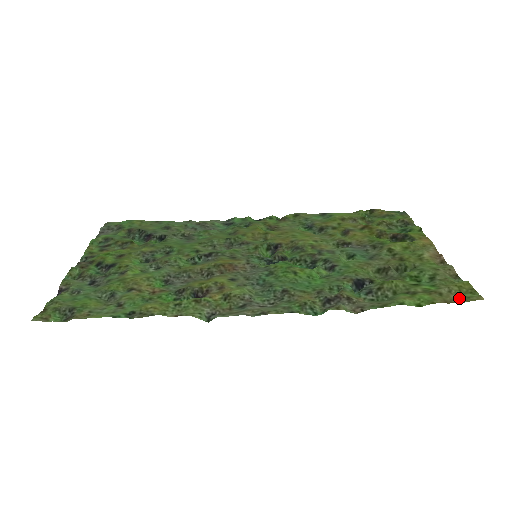
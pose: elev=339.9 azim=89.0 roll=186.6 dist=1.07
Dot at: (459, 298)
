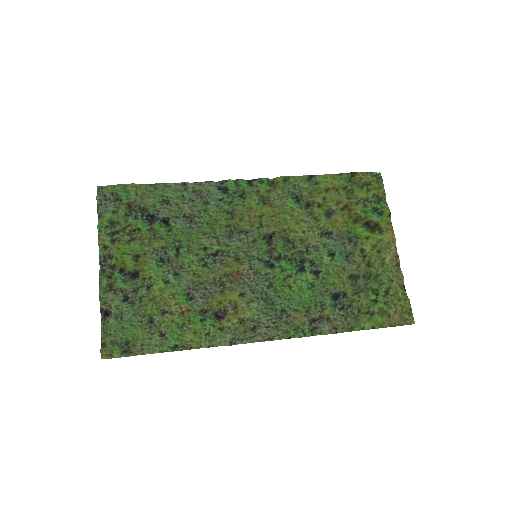
Dot at: (400, 320)
